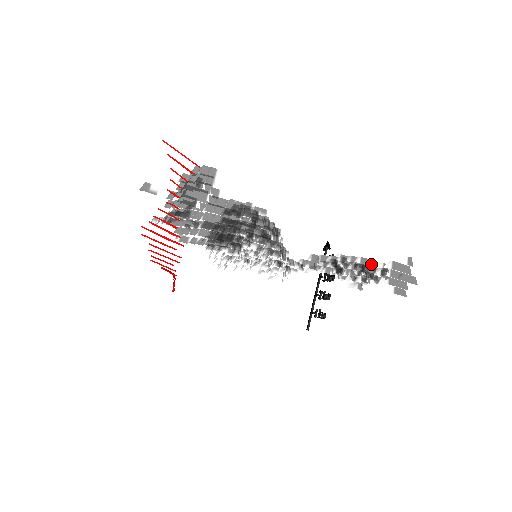
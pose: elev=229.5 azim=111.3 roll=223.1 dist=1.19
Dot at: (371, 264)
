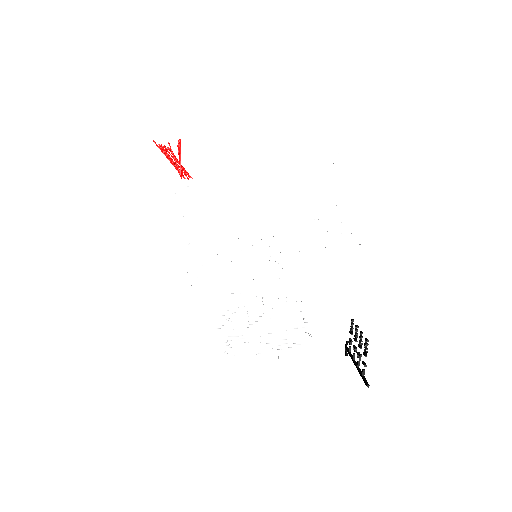
Dot at: occluded
